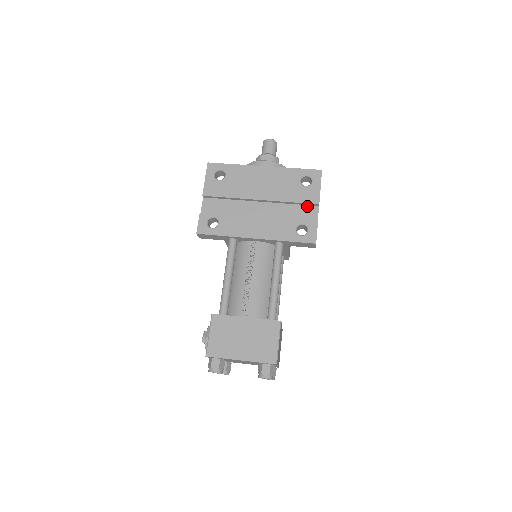
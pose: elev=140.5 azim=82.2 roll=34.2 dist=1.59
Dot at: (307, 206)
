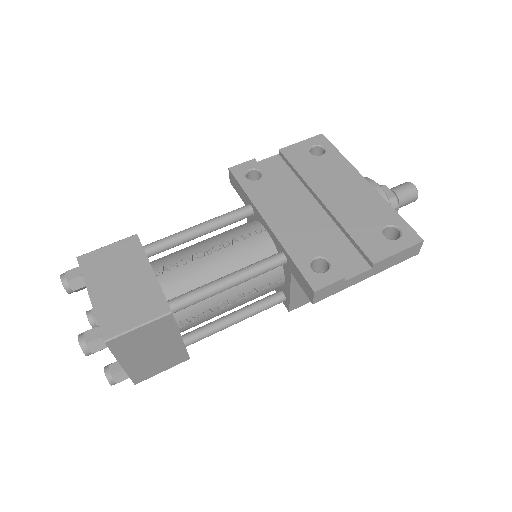
Dot at: (360, 255)
